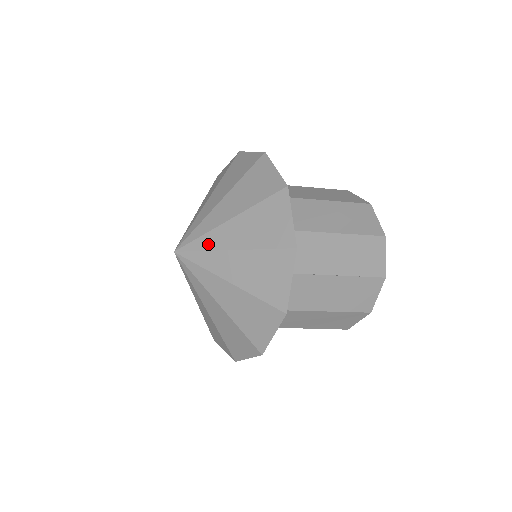
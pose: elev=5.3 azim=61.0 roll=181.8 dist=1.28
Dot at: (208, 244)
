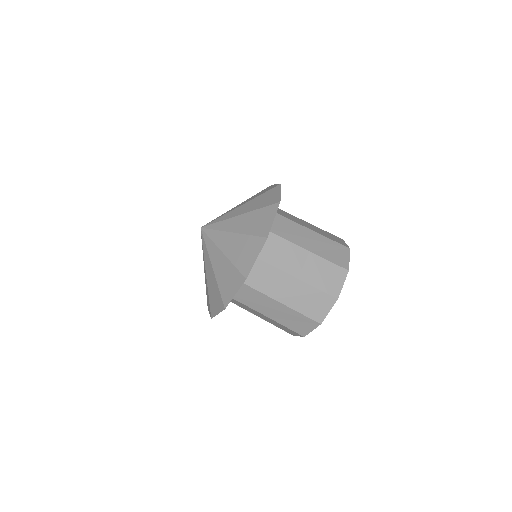
Dot at: (221, 227)
